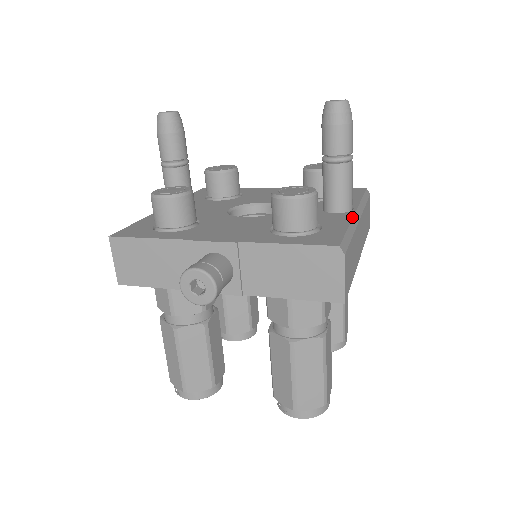
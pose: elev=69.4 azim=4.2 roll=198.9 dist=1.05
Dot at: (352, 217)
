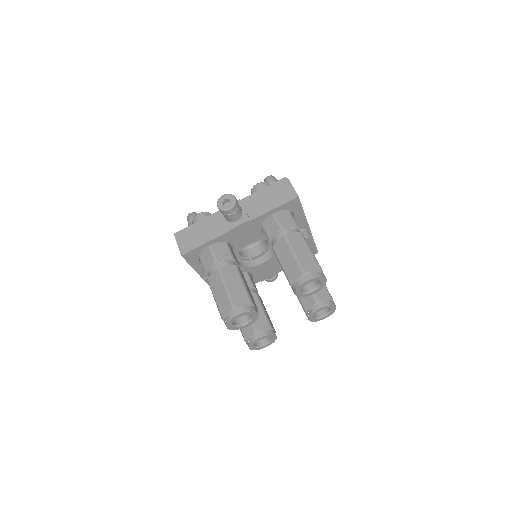
Dot at: occluded
